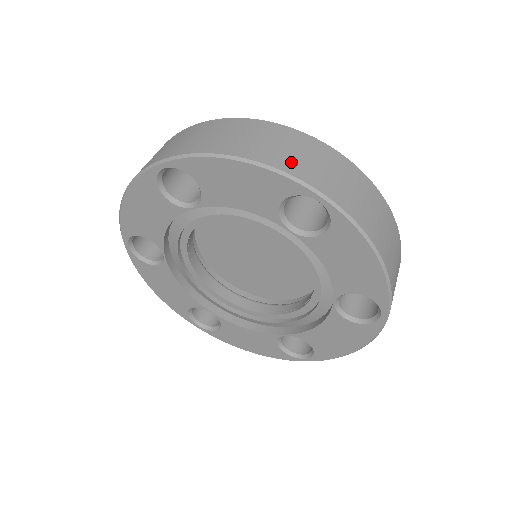
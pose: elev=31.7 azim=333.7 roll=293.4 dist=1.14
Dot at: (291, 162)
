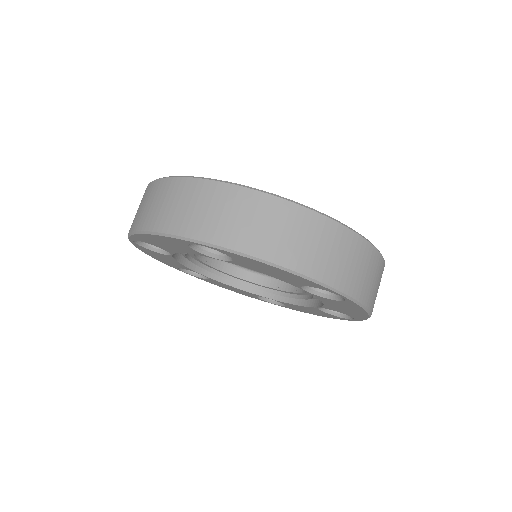
Dot at: (326, 267)
